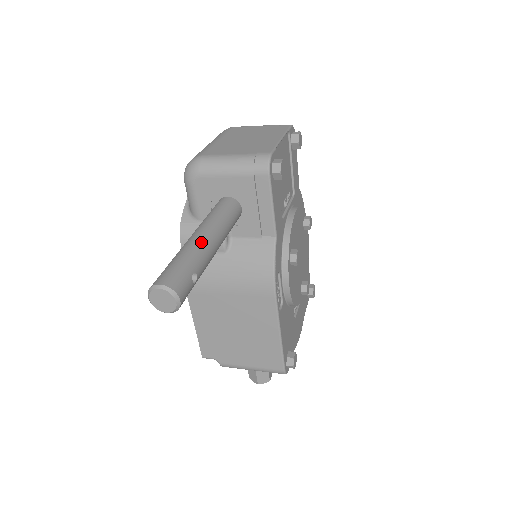
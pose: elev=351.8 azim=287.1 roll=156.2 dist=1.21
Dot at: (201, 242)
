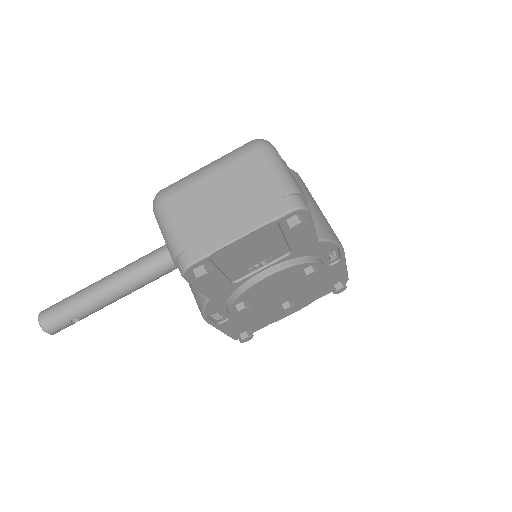
Dot at: (98, 295)
